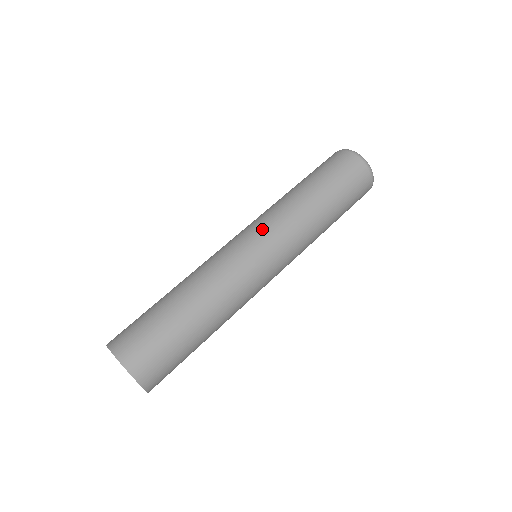
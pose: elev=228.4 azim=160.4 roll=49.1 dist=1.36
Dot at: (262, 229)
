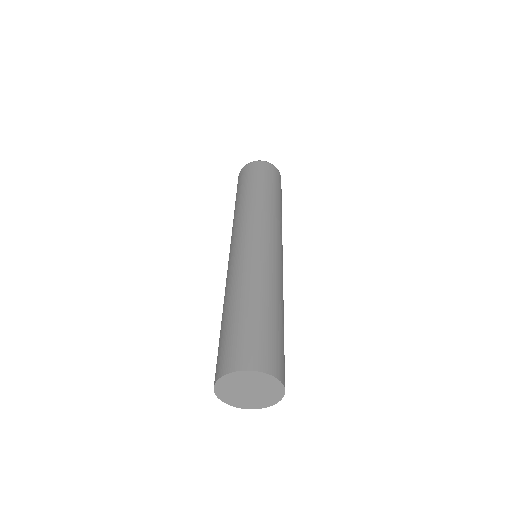
Dot at: (277, 235)
